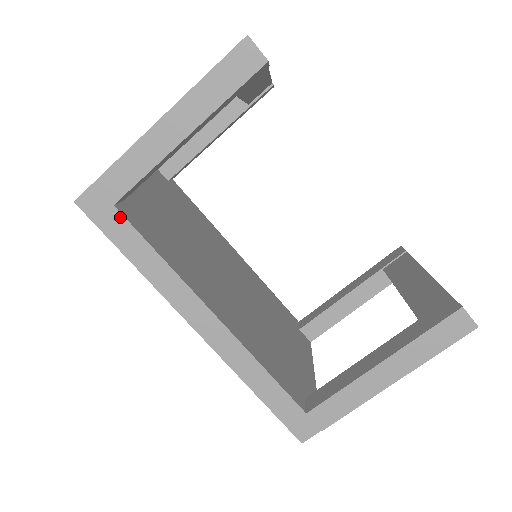
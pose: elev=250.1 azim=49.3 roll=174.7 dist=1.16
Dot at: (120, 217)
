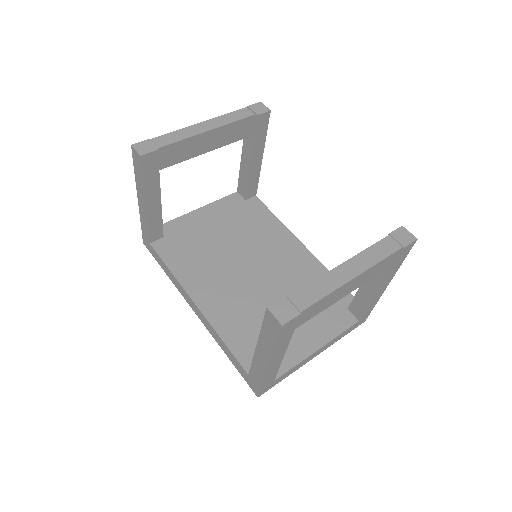
Dot at: (153, 249)
